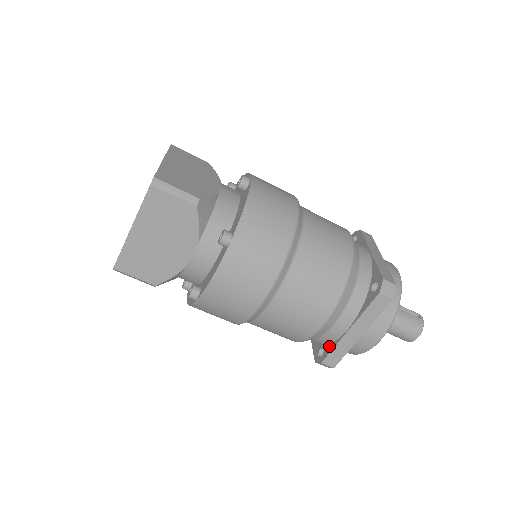
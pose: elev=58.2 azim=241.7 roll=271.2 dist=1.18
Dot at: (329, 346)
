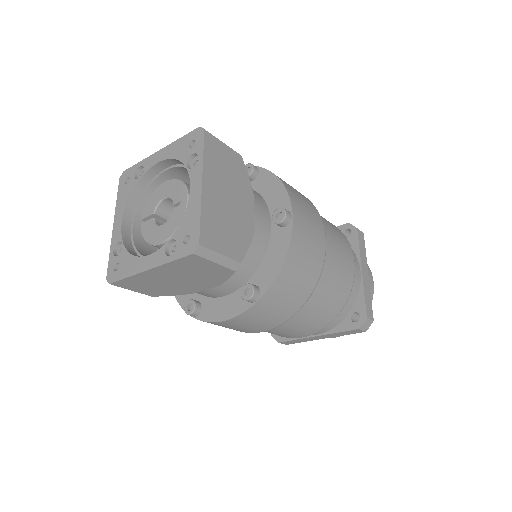
Dot at: occluded
